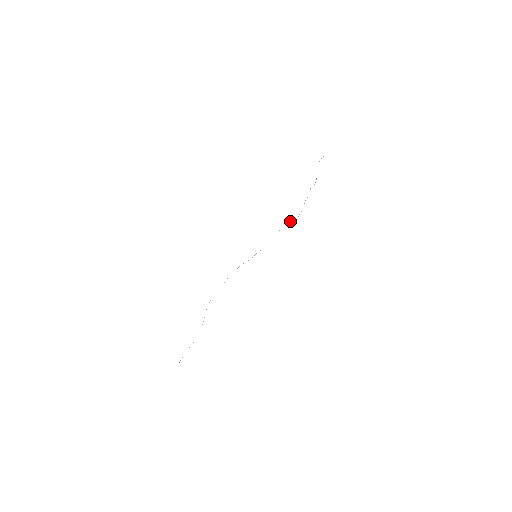
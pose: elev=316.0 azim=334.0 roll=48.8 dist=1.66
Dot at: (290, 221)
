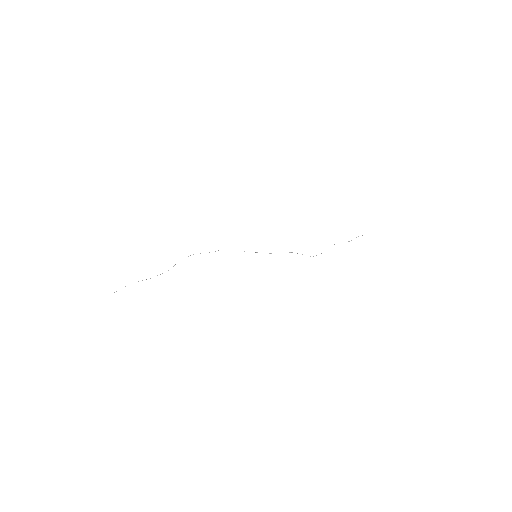
Dot at: occluded
